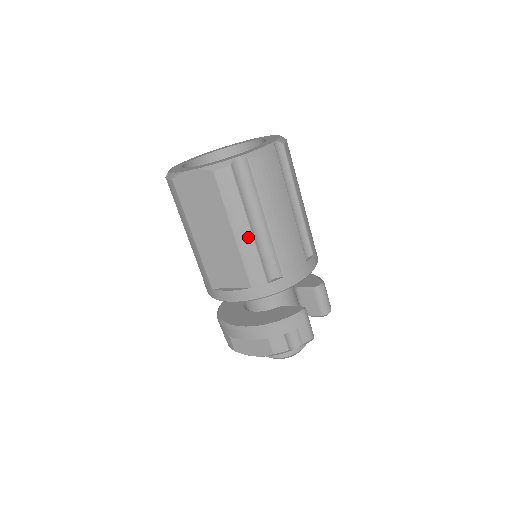
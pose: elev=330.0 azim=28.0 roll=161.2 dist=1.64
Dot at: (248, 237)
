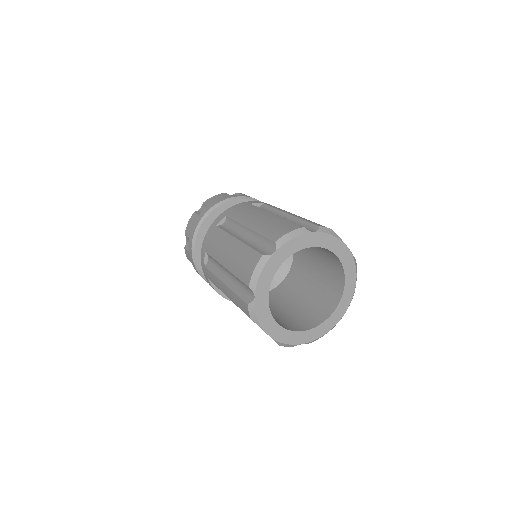
Dot at: occluded
